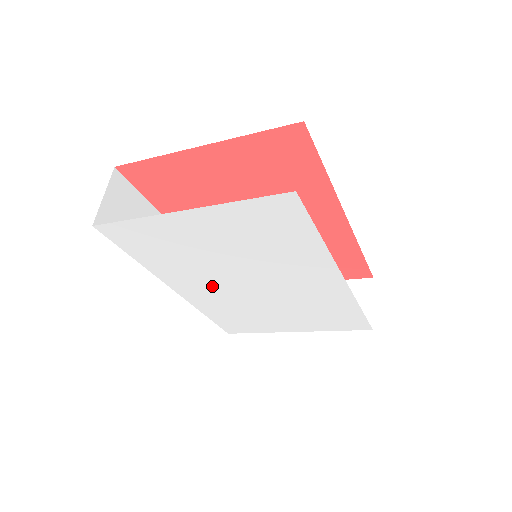
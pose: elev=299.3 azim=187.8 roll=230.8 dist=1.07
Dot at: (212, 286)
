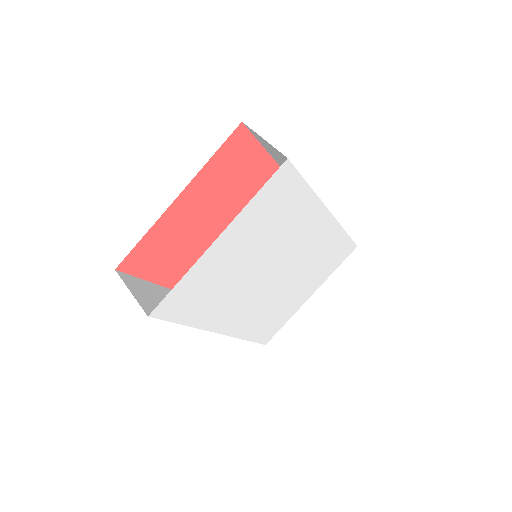
Dot at: (246, 302)
